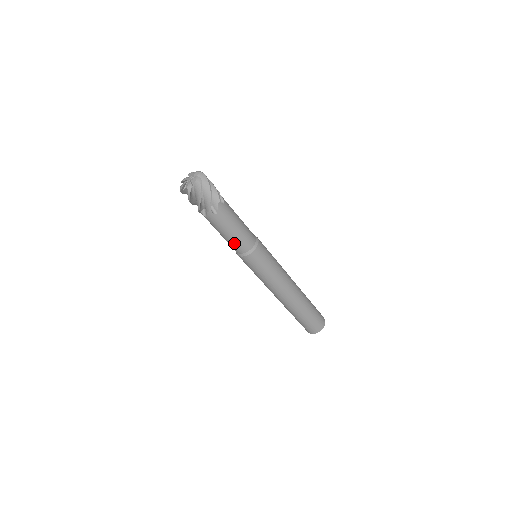
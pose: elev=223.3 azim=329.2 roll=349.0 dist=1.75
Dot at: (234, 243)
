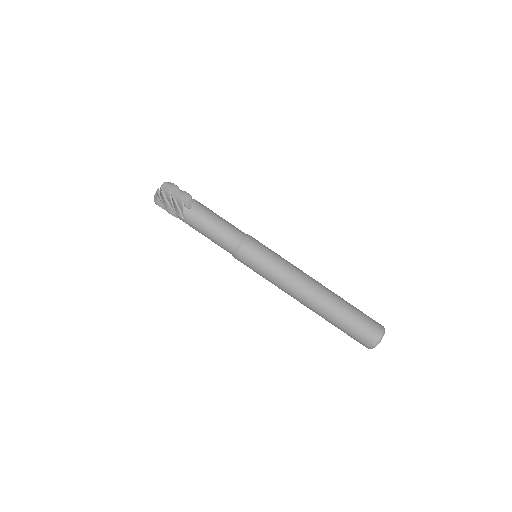
Dot at: (229, 227)
